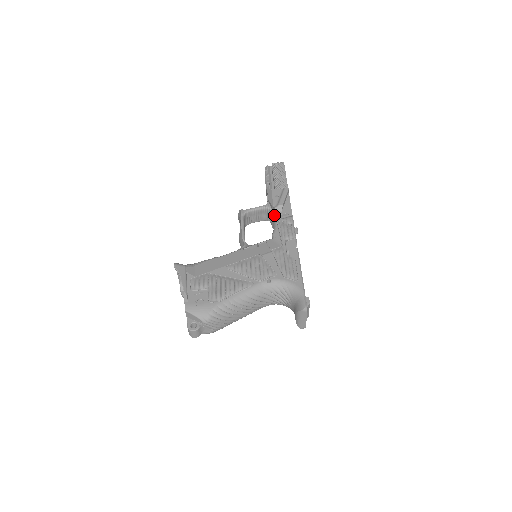
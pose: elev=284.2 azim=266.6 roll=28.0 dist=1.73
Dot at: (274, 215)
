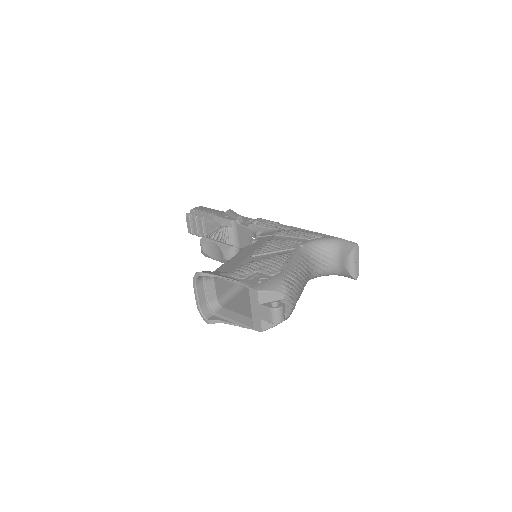
Dot at: (240, 225)
